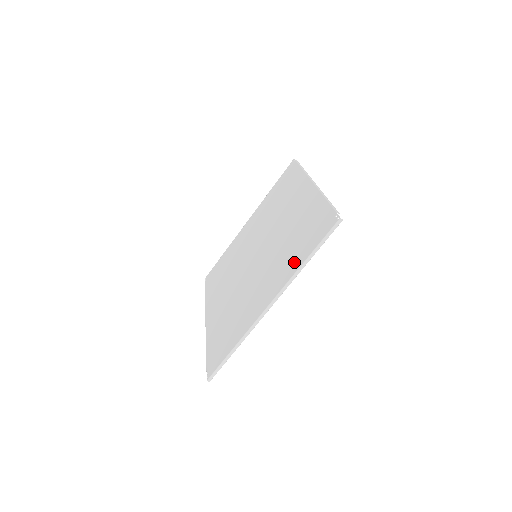
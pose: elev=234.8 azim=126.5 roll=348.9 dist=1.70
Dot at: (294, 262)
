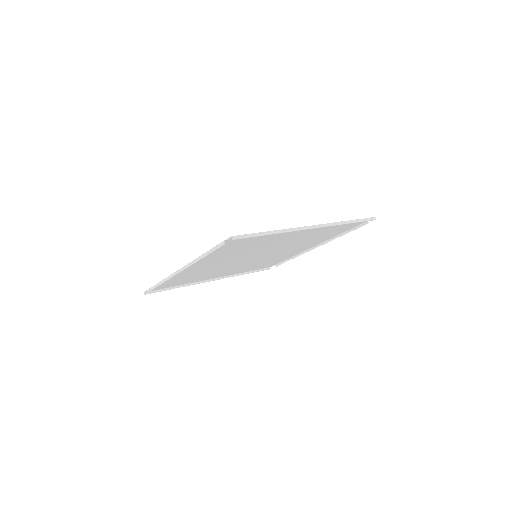
Dot at: (332, 226)
